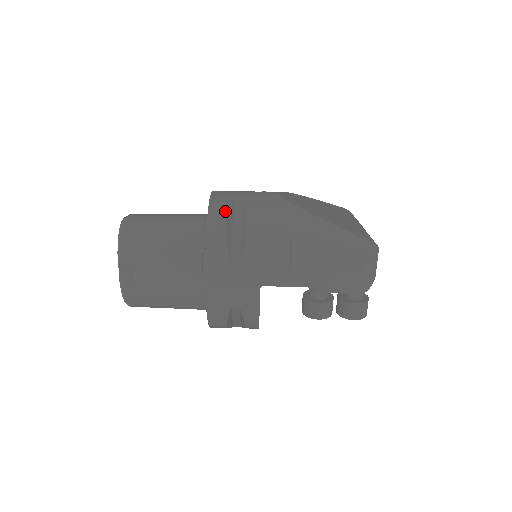
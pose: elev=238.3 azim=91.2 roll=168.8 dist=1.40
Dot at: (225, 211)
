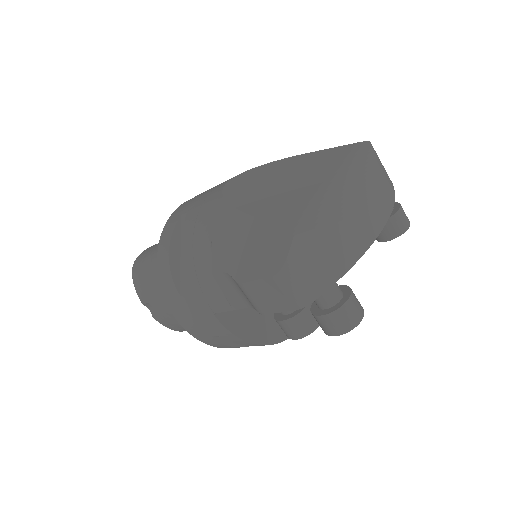
Dot at: (170, 233)
